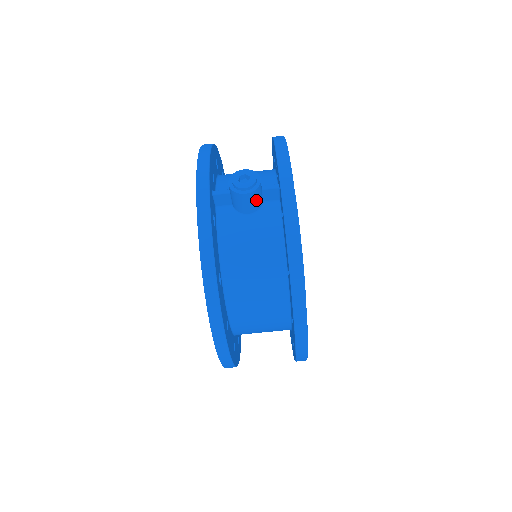
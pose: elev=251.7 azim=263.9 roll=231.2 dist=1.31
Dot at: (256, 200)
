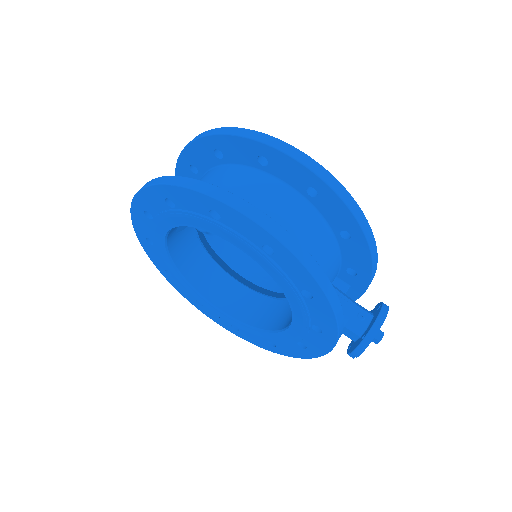
Dot at: occluded
